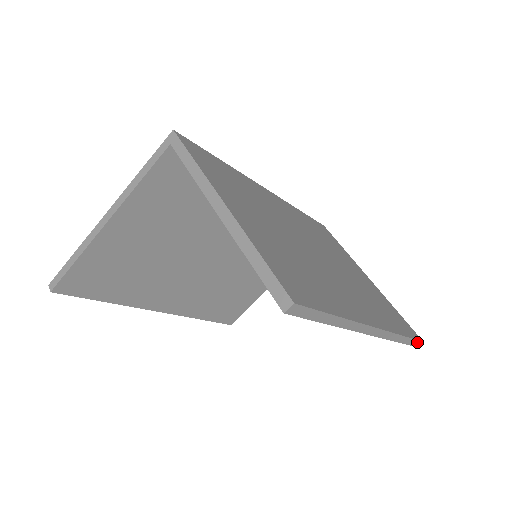
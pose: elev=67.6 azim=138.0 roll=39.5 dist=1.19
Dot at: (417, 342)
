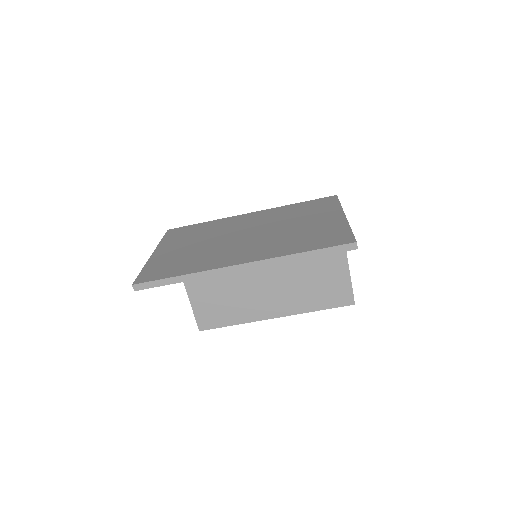
Dot at: (343, 247)
